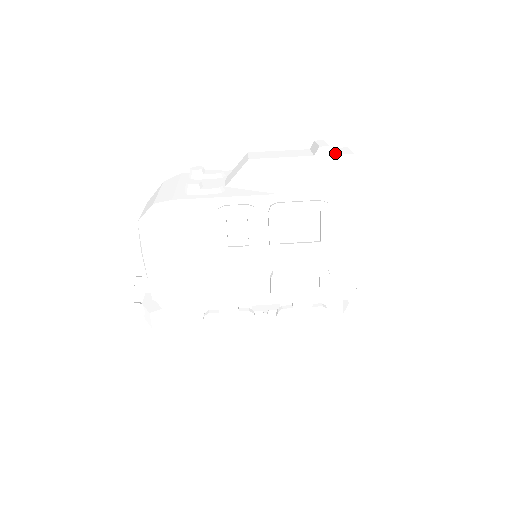
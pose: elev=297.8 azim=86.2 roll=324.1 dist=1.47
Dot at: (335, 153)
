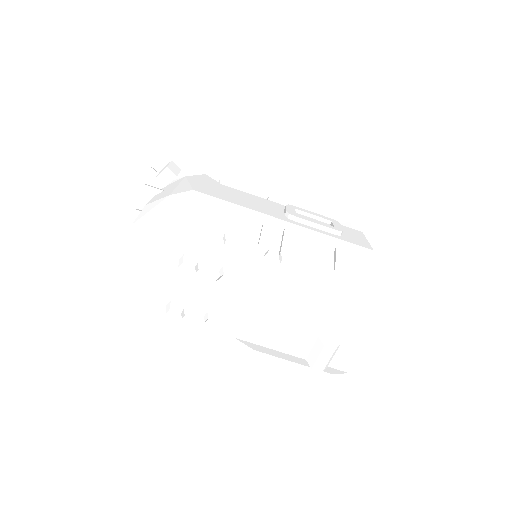
Dot at: (331, 364)
